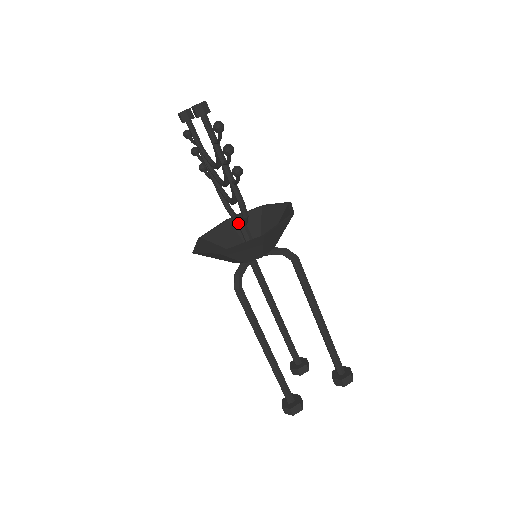
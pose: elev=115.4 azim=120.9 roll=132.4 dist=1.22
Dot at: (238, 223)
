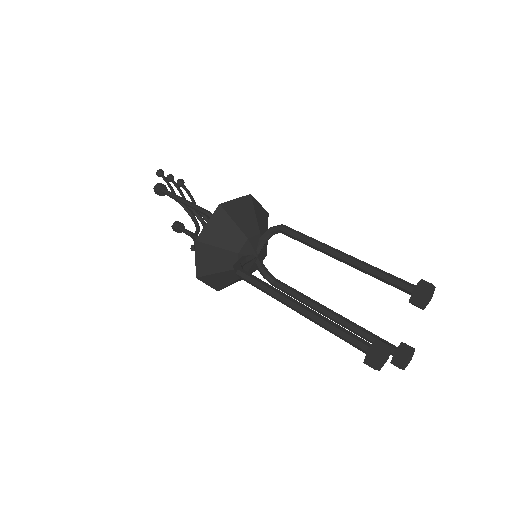
Dot at: occluded
